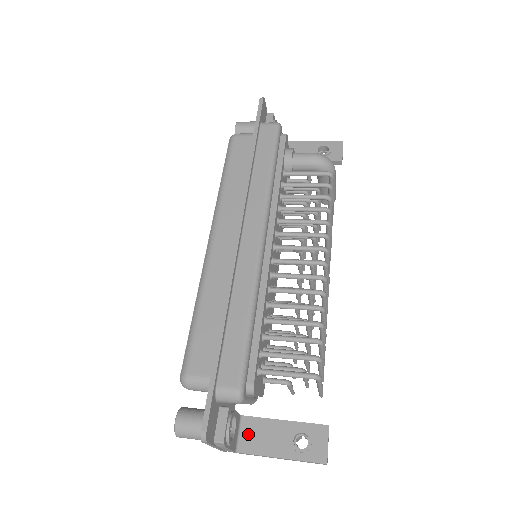
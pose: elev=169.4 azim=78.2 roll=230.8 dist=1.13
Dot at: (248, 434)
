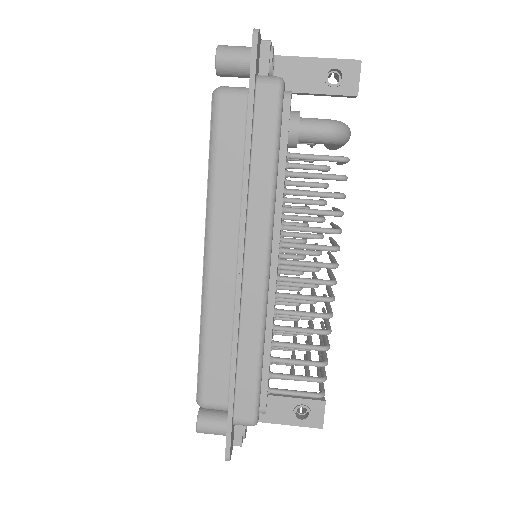
Dot at: occluded
